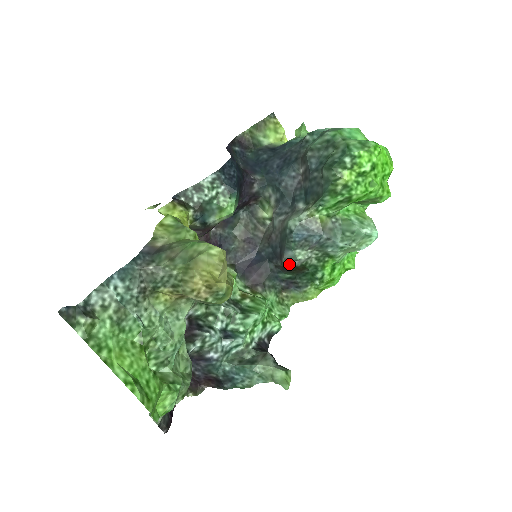
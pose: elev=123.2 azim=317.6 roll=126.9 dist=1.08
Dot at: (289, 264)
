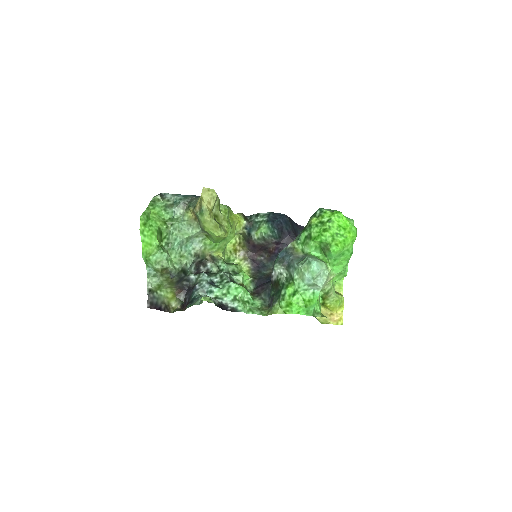
Dot at: (272, 275)
